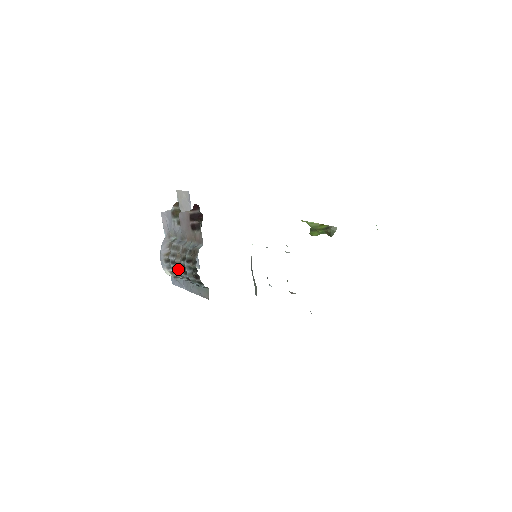
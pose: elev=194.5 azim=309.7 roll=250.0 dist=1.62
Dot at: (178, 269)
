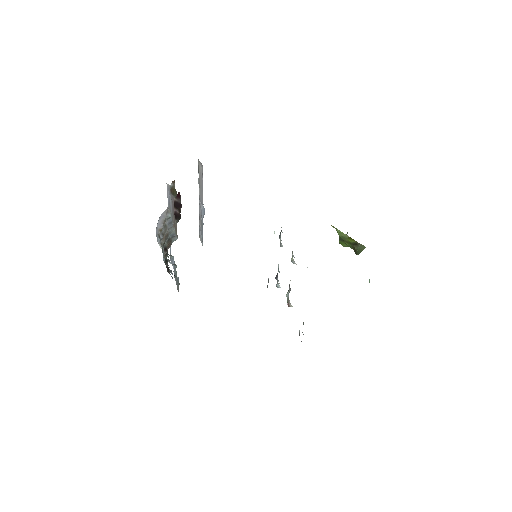
Dot at: occluded
